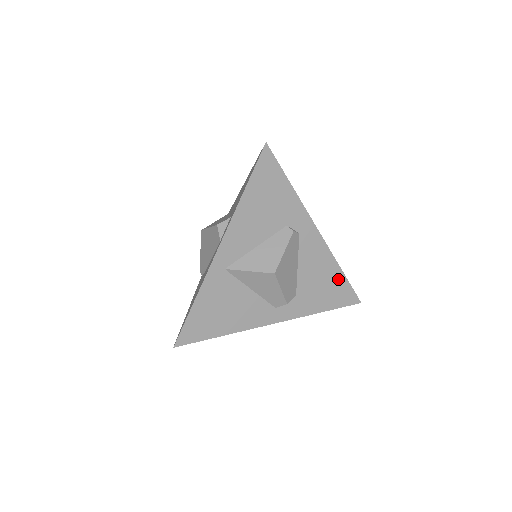
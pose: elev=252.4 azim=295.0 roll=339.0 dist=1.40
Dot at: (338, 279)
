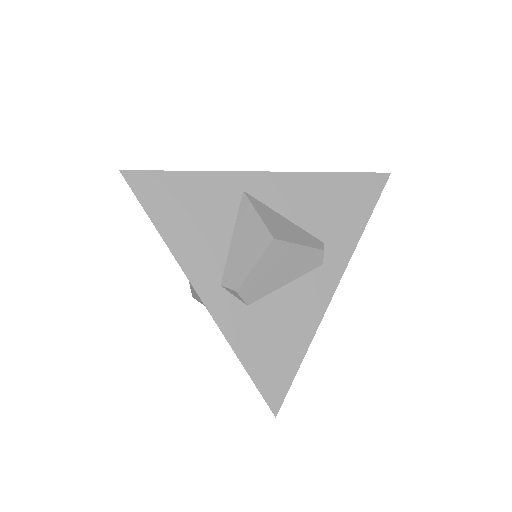
Dot at: (292, 356)
